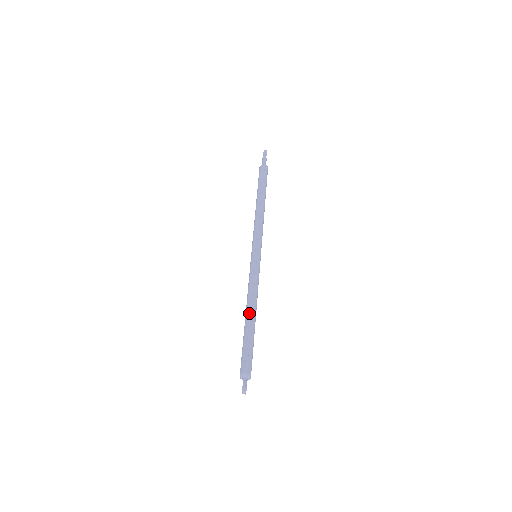
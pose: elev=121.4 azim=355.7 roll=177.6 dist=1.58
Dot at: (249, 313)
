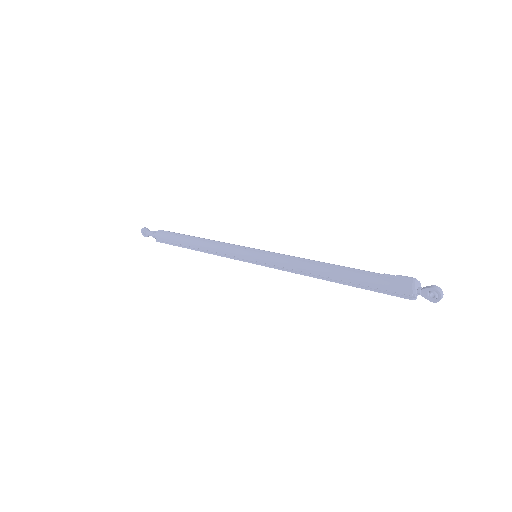
Dot at: (328, 266)
